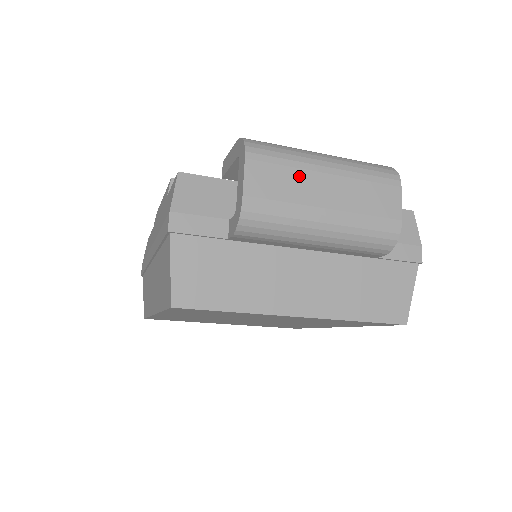
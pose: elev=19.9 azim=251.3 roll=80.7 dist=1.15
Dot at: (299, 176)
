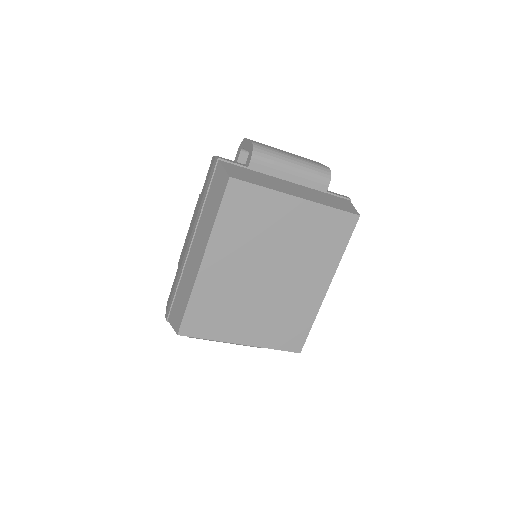
Dot at: (273, 147)
